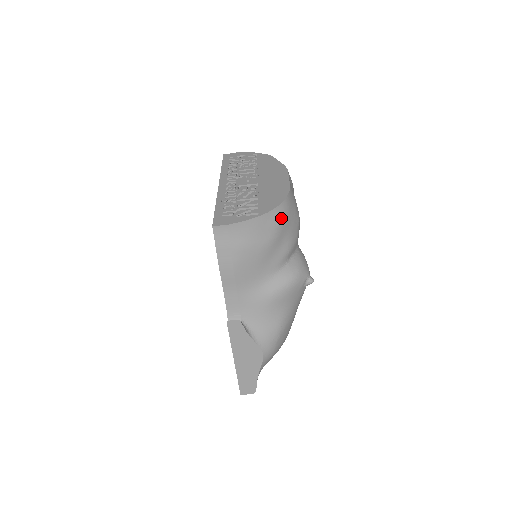
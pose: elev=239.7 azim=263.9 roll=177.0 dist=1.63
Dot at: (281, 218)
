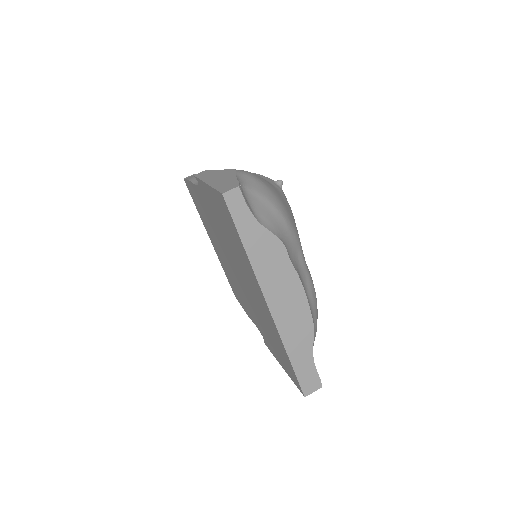
Dot at: occluded
